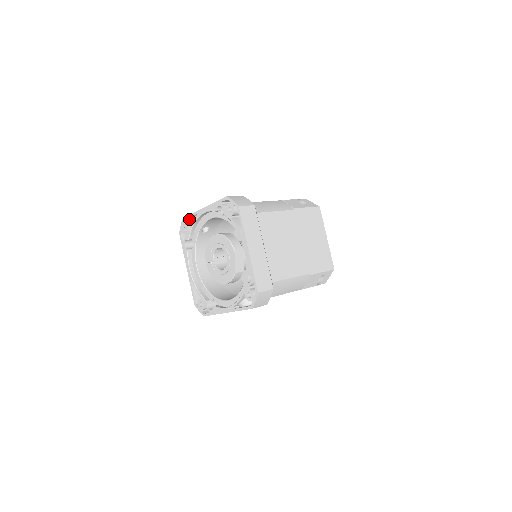
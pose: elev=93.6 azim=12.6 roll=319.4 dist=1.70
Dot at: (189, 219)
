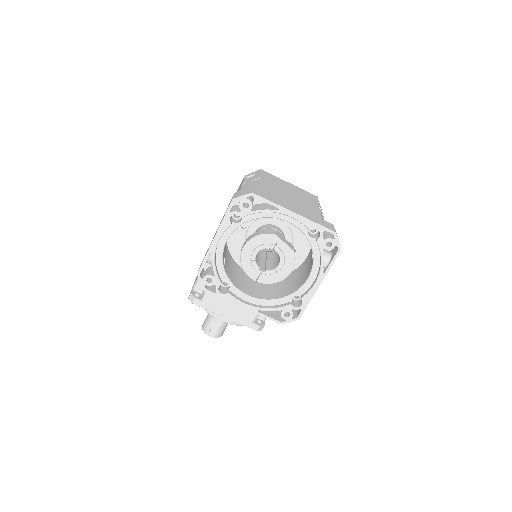
Dot at: occluded
